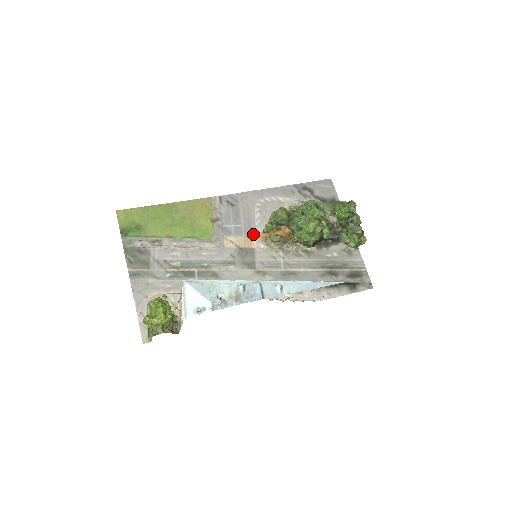
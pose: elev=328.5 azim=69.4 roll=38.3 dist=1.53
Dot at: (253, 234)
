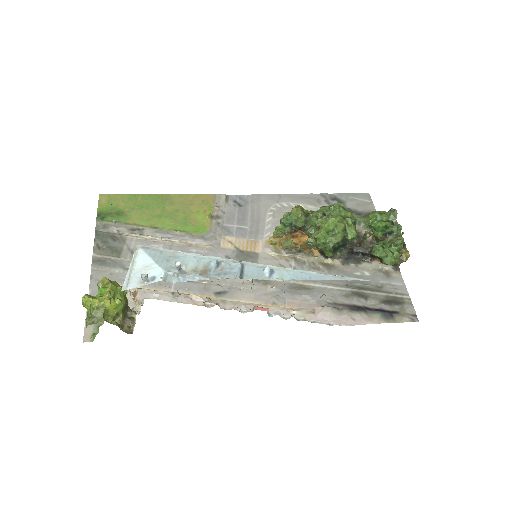
Dot at: (260, 238)
